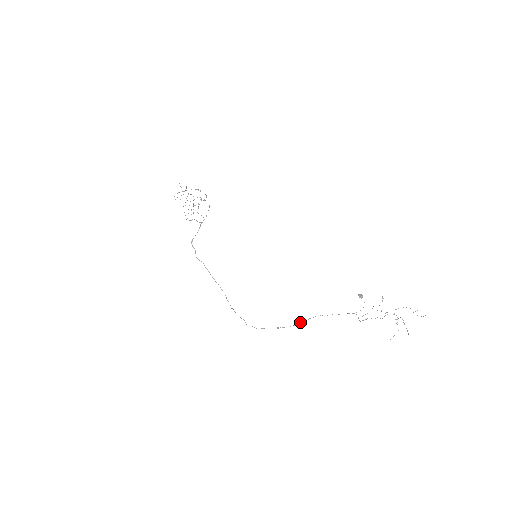
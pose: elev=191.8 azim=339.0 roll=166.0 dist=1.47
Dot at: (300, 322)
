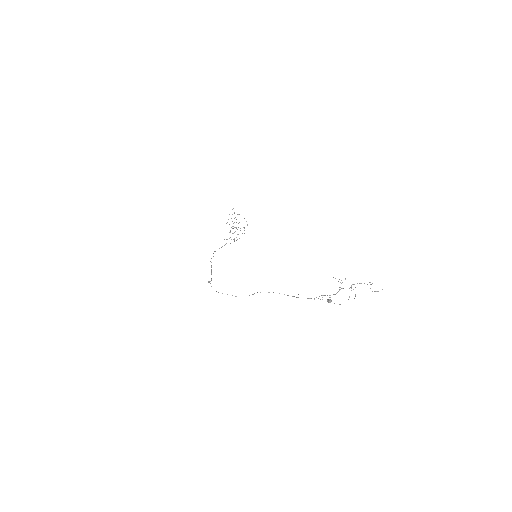
Dot at: occluded
